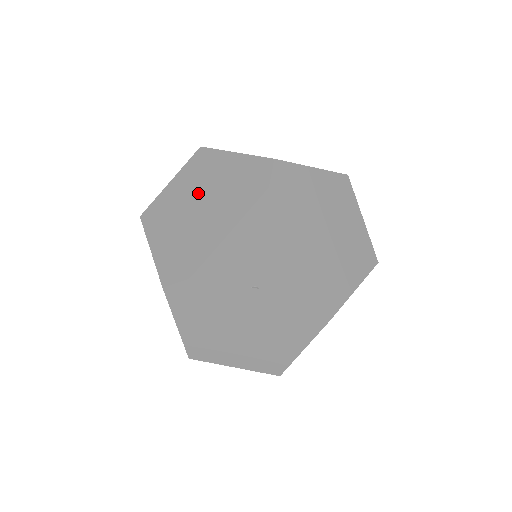
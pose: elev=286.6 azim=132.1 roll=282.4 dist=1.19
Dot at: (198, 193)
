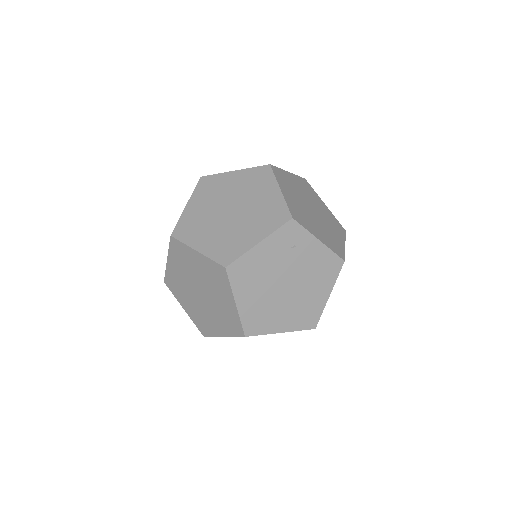
Dot at: (218, 203)
